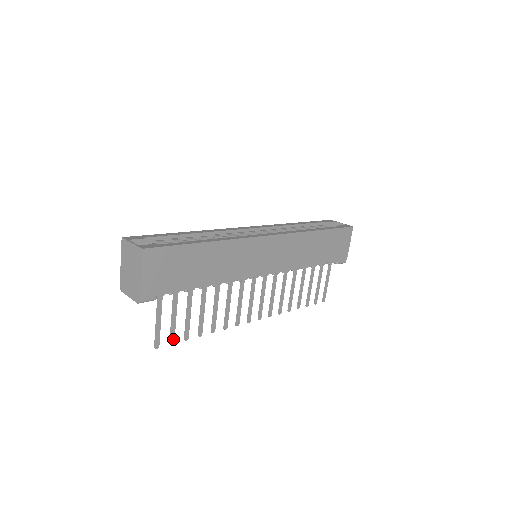
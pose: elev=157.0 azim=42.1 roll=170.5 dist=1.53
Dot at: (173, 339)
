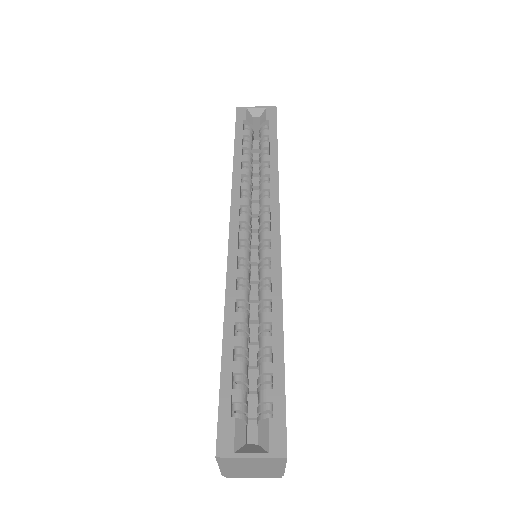
Dot at: occluded
